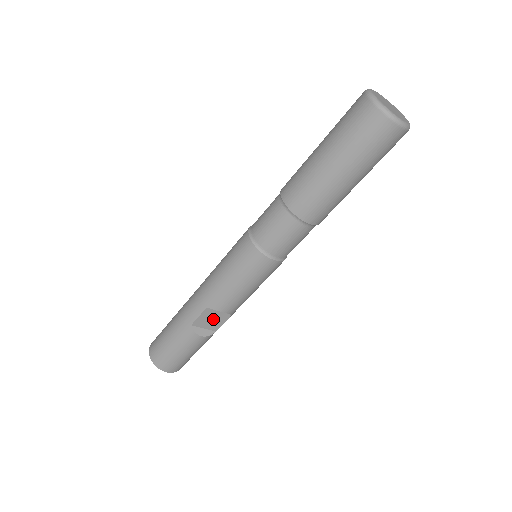
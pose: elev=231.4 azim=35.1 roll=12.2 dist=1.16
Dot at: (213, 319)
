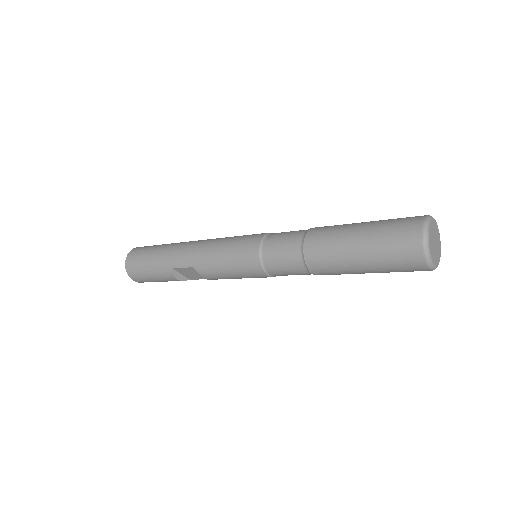
Dot at: (193, 274)
